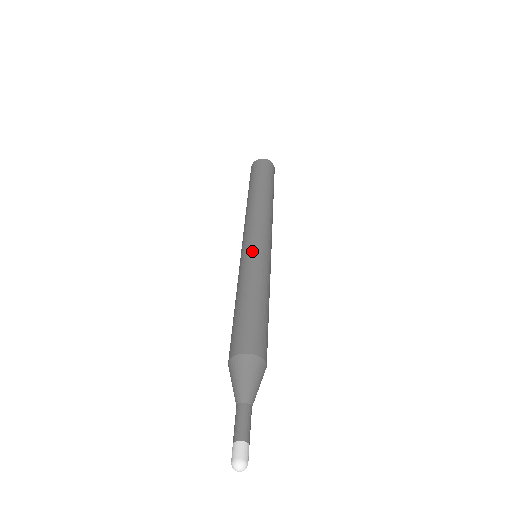
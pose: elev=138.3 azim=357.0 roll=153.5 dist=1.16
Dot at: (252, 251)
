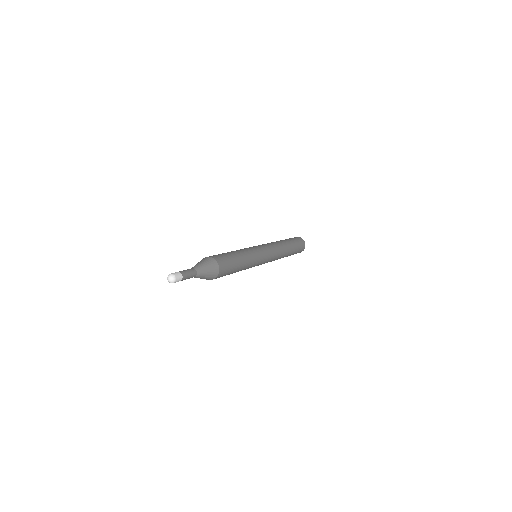
Dot at: occluded
